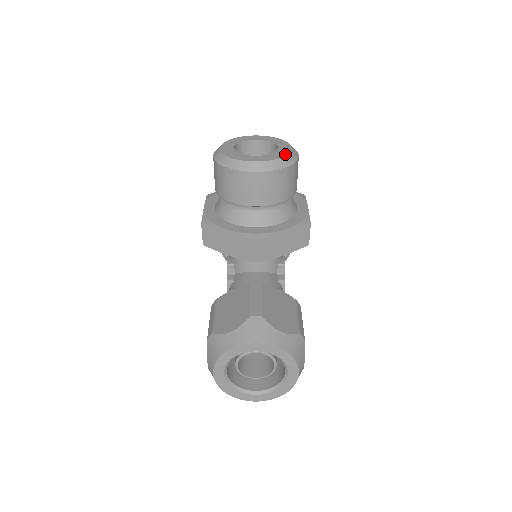
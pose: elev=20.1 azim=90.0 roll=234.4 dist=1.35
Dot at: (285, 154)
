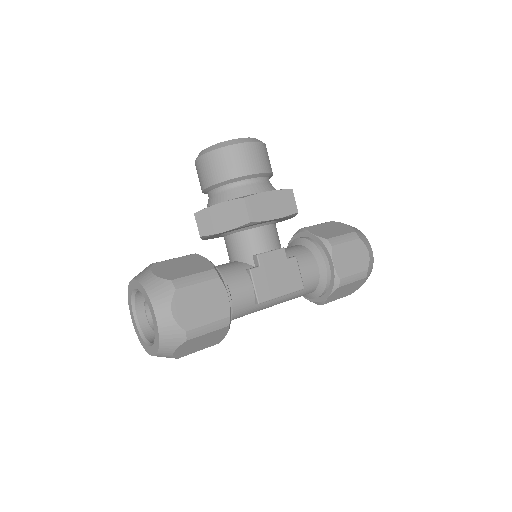
Dot at: (227, 141)
